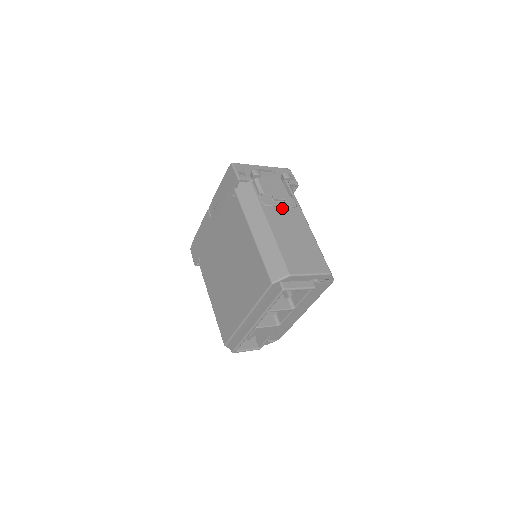
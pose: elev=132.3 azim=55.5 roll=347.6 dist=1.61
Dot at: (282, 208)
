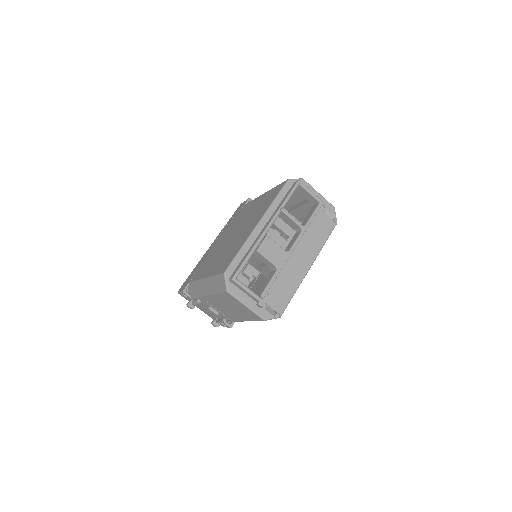
Dot at: occluded
